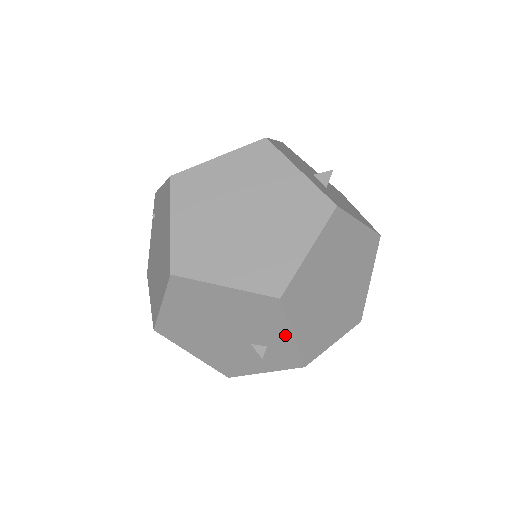
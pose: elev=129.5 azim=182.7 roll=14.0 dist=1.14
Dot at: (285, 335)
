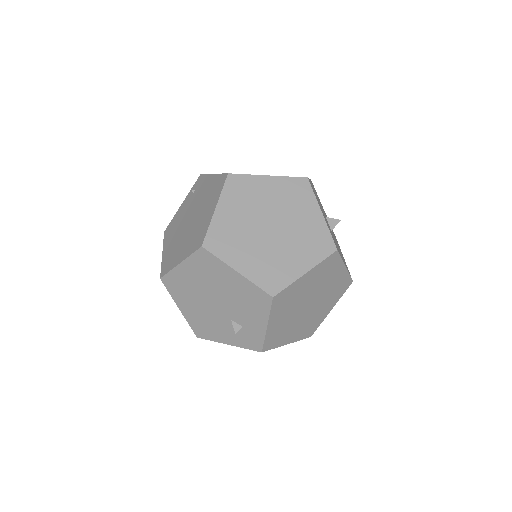
Dot at: (261, 324)
